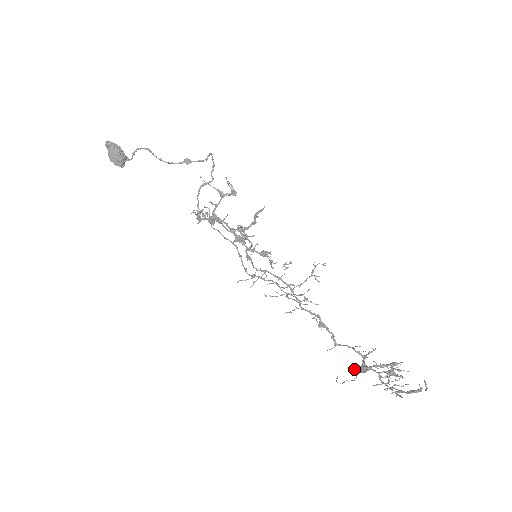
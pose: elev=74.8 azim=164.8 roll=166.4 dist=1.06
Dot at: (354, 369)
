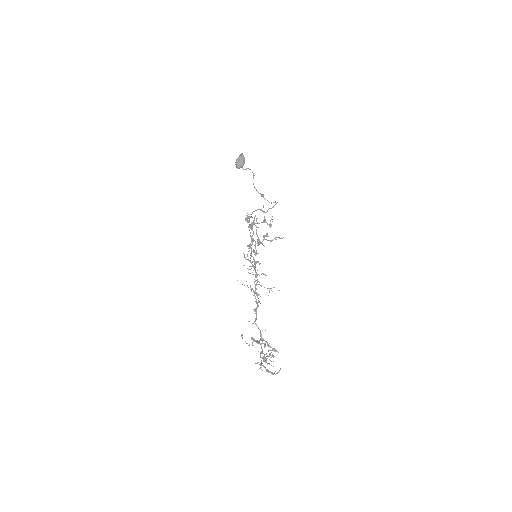
Dot at: (253, 338)
